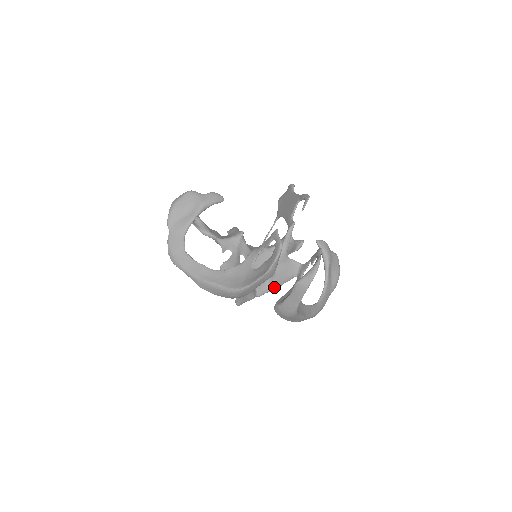
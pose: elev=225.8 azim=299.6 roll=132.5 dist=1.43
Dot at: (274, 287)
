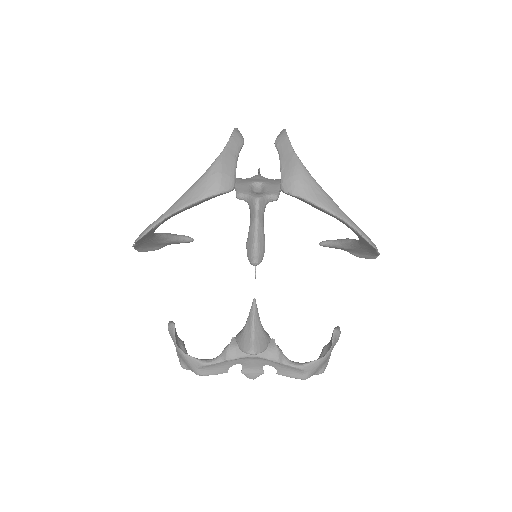
Dot at: (270, 191)
